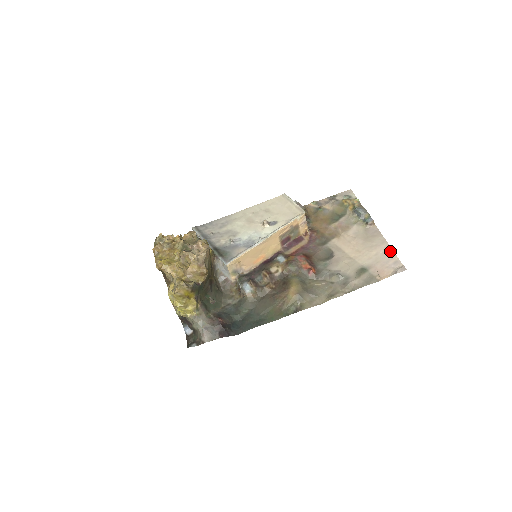
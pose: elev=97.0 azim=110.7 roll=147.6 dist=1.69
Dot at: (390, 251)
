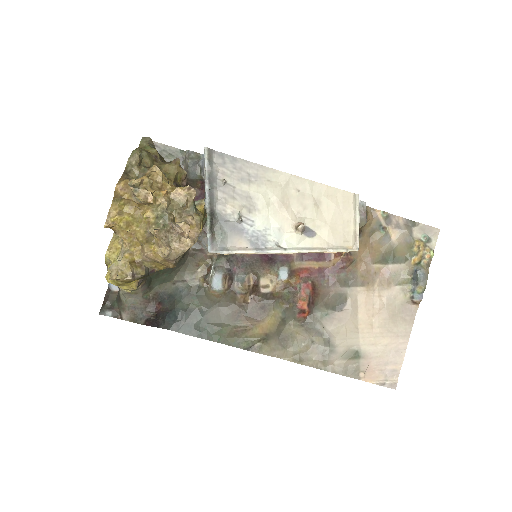
Dot at: (401, 353)
